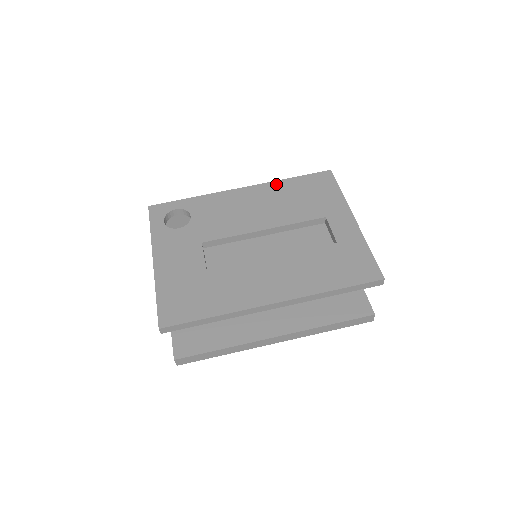
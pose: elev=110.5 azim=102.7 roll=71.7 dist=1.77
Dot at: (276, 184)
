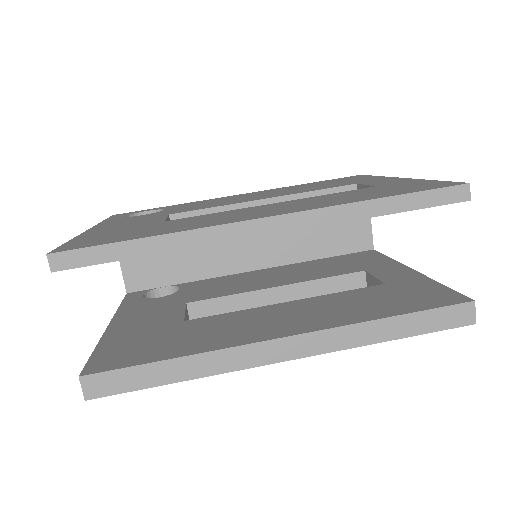
Dot at: (287, 187)
